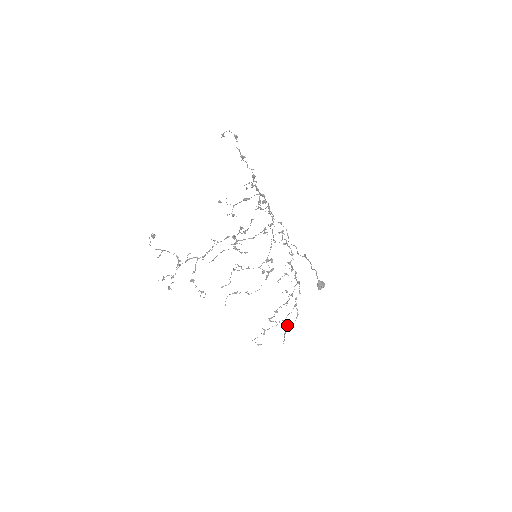
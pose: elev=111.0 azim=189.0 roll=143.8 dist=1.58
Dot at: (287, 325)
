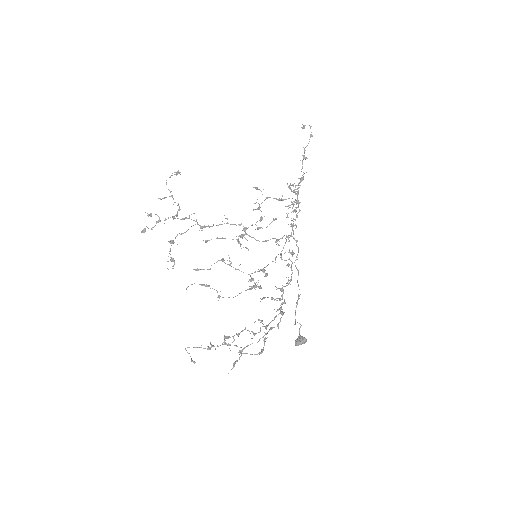
Dot at: (245, 353)
